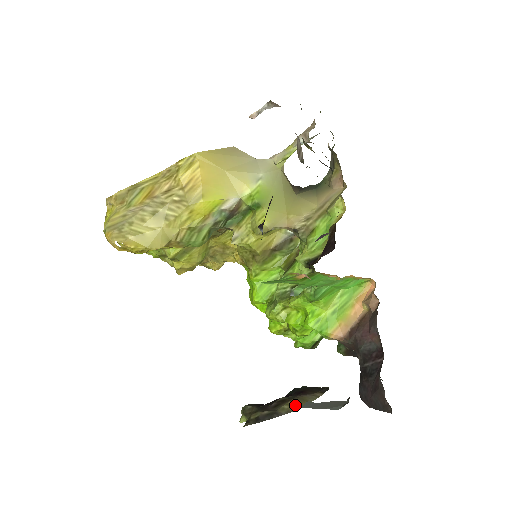
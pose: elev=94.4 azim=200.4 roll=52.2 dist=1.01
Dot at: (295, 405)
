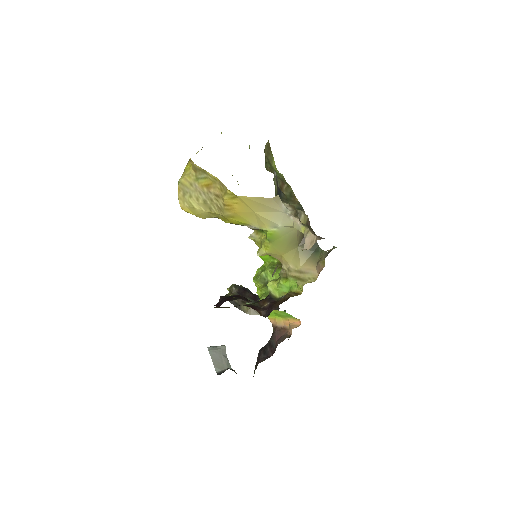
Dot at: (250, 311)
